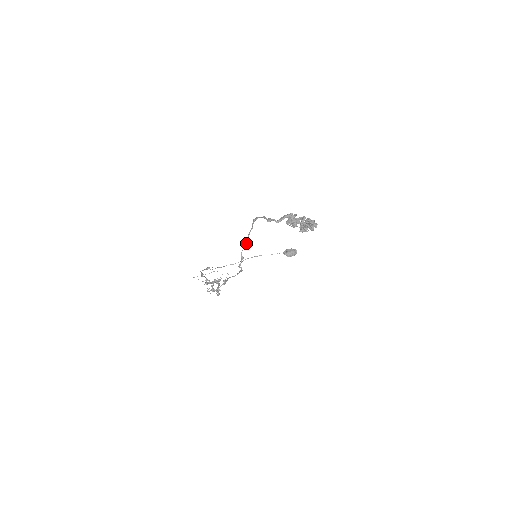
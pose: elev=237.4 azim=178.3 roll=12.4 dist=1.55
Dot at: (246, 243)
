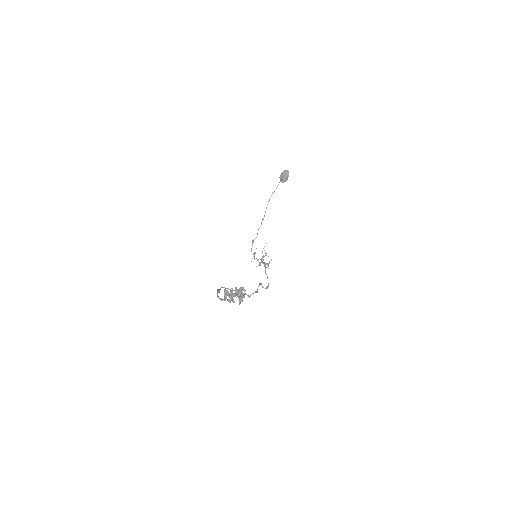
Dot at: (234, 290)
